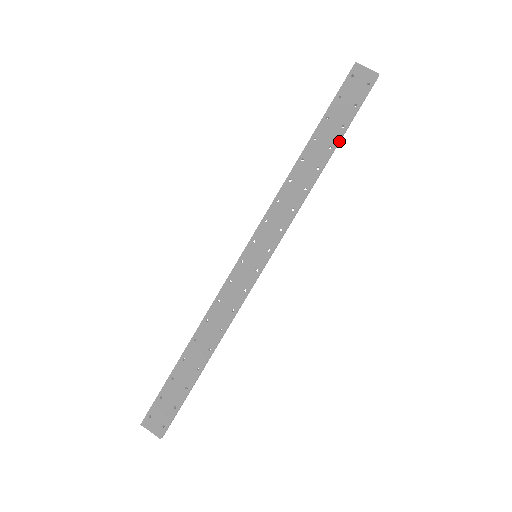
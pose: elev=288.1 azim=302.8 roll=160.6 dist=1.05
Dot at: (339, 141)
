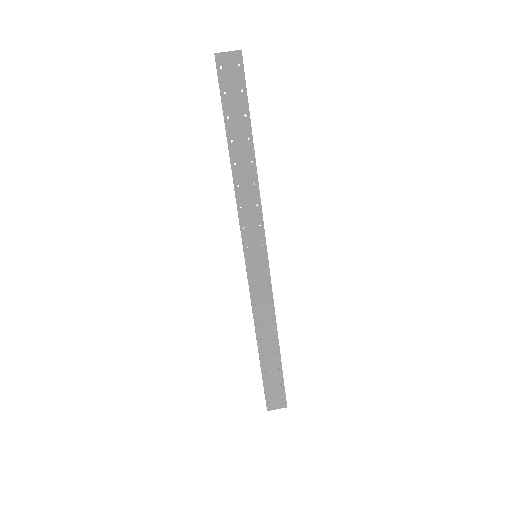
Dot at: (250, 128)
